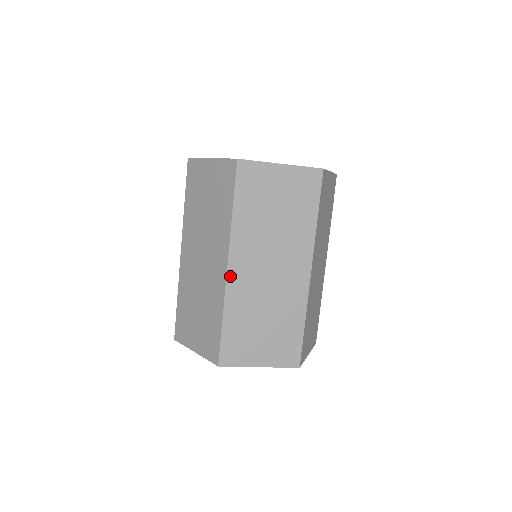
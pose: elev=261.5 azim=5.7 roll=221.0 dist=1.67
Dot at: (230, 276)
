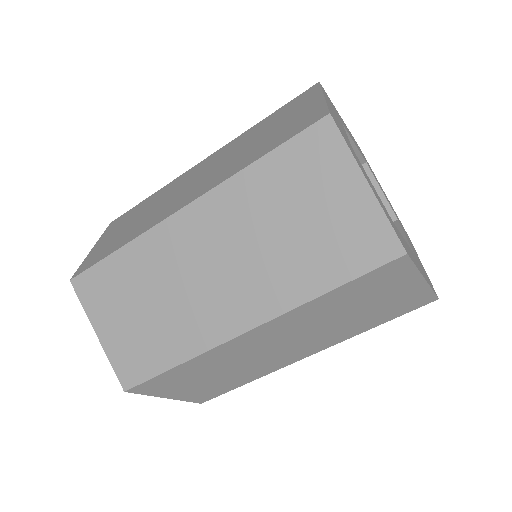
Dot at: (238, 339)
